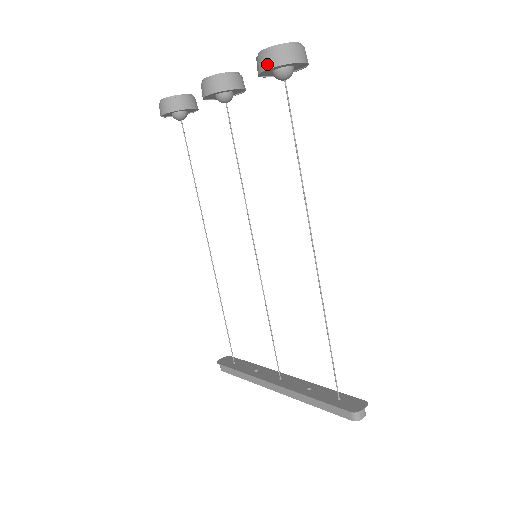
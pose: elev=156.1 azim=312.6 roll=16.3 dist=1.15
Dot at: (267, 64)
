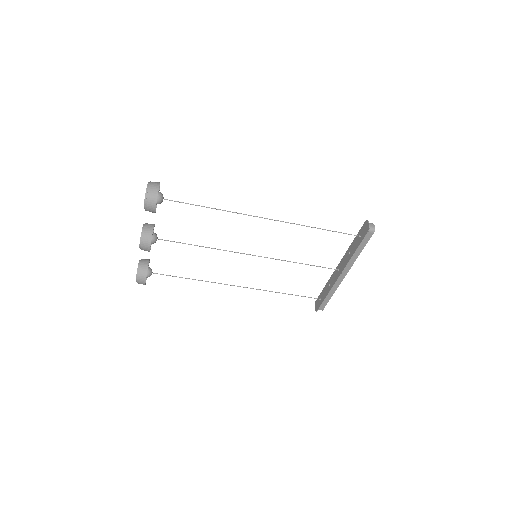
Dot at: (153, 206)
